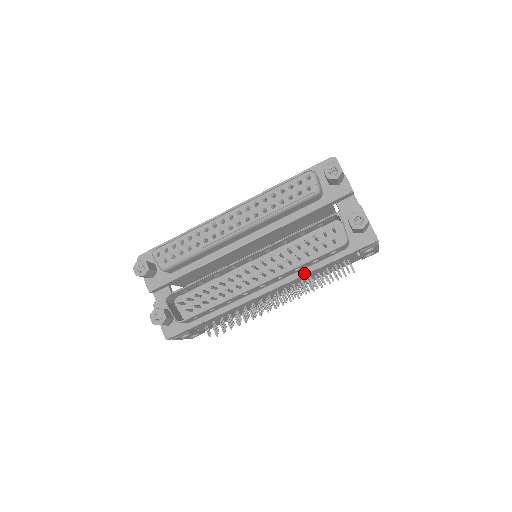
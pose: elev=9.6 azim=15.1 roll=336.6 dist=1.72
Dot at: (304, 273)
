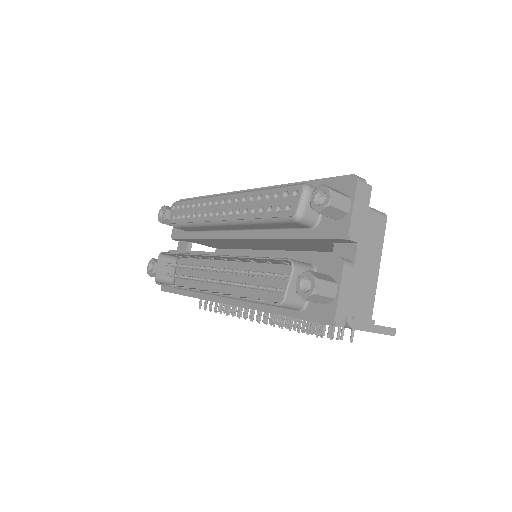
Dot at: (256, 307)
